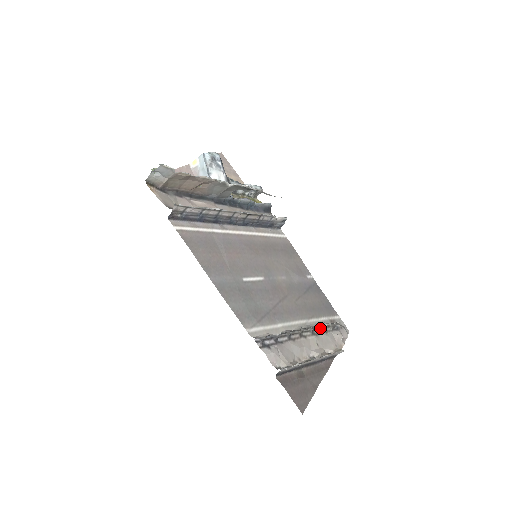
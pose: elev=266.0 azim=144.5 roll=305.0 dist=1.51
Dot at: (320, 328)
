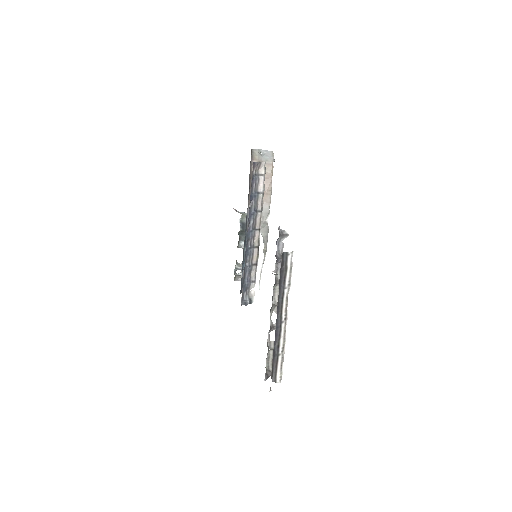
Dot at: (268, 347)
